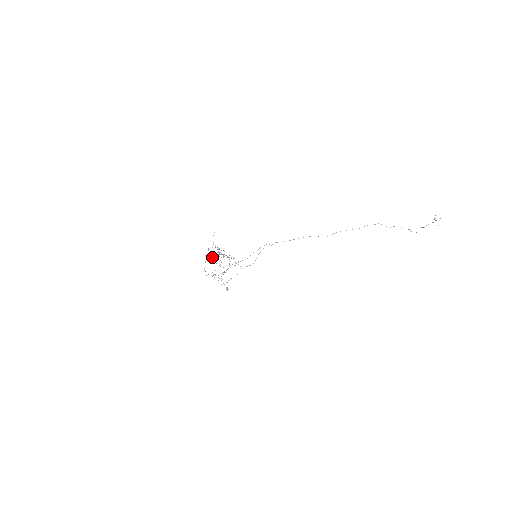
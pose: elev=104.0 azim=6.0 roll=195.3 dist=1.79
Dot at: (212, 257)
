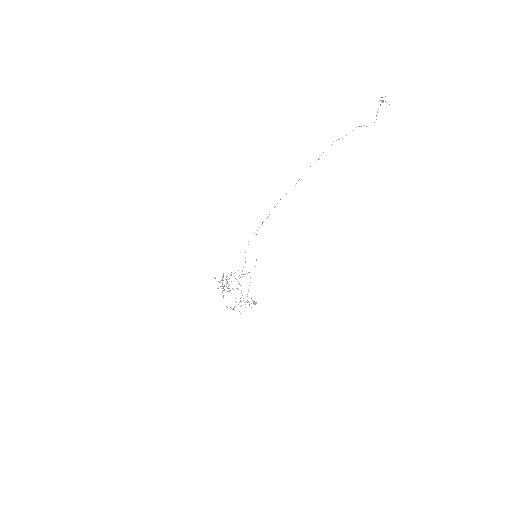
Dot at: occluded
